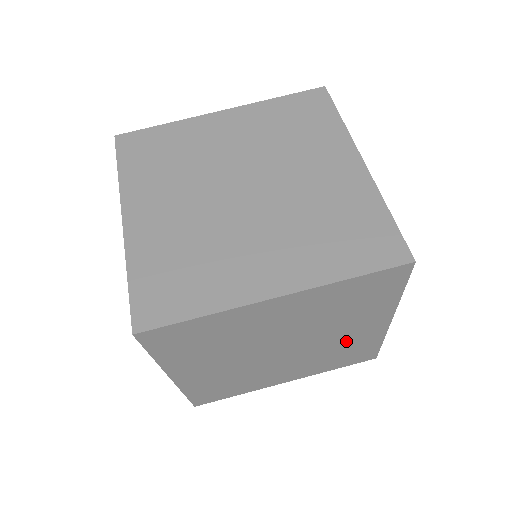
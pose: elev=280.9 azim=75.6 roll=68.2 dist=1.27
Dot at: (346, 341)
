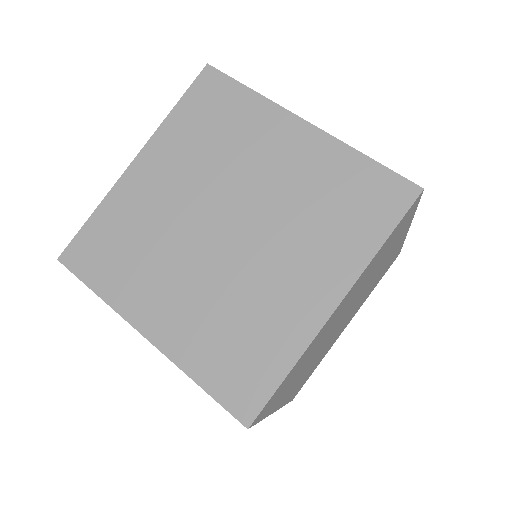
Dot at: occluded
